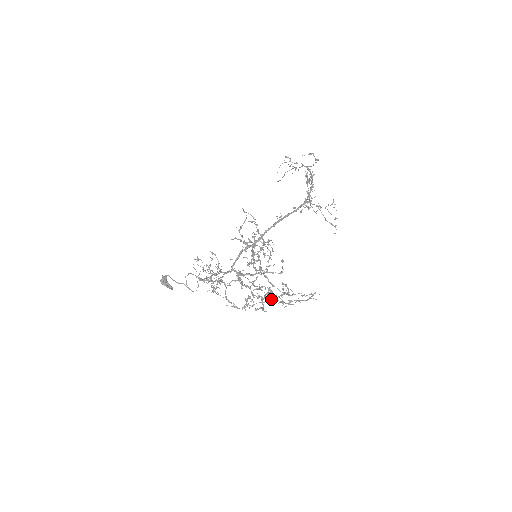
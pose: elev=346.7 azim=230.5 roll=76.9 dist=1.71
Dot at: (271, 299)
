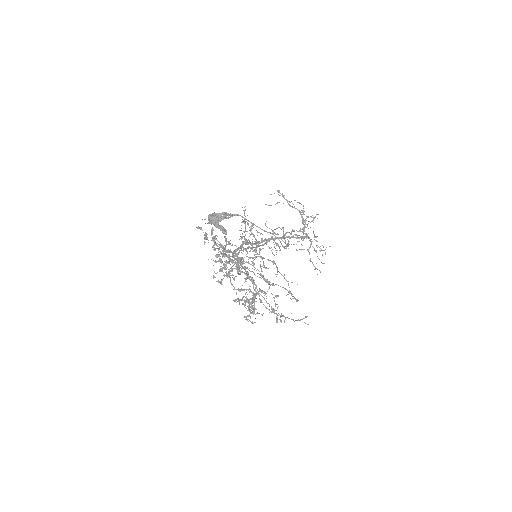
Dot at: occluded
